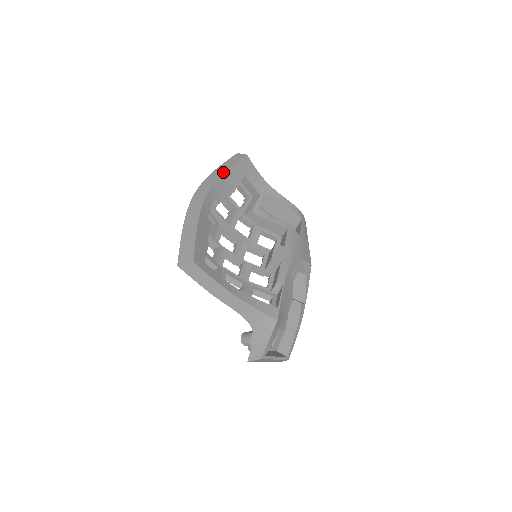
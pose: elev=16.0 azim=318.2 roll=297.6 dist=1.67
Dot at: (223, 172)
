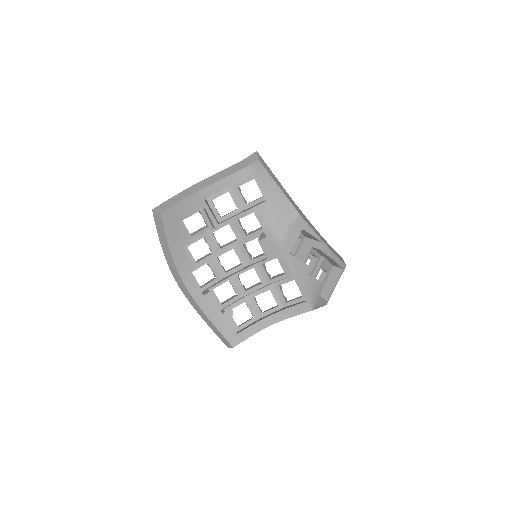
Dot at: (169, 251)
